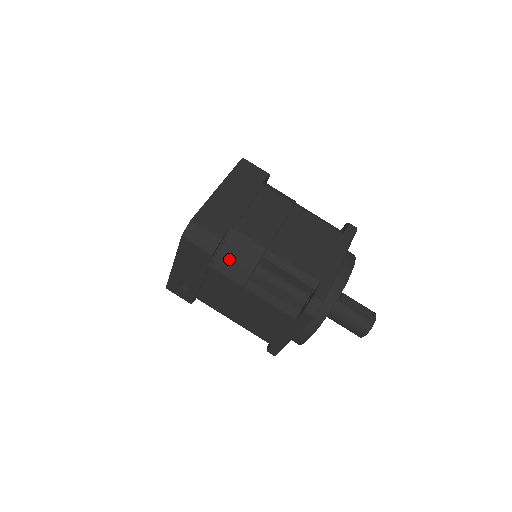
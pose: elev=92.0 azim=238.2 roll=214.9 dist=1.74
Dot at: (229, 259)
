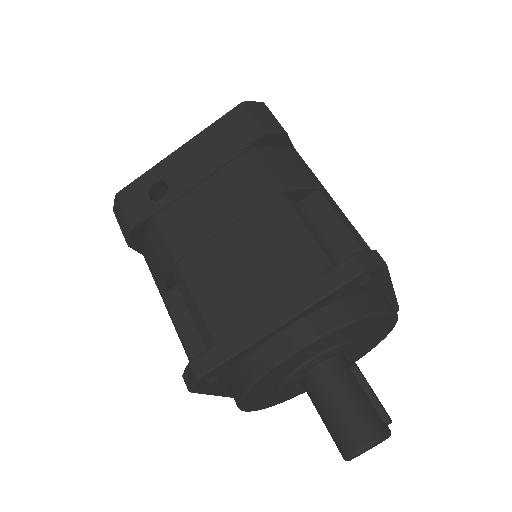
Dot at: (275, 161)
